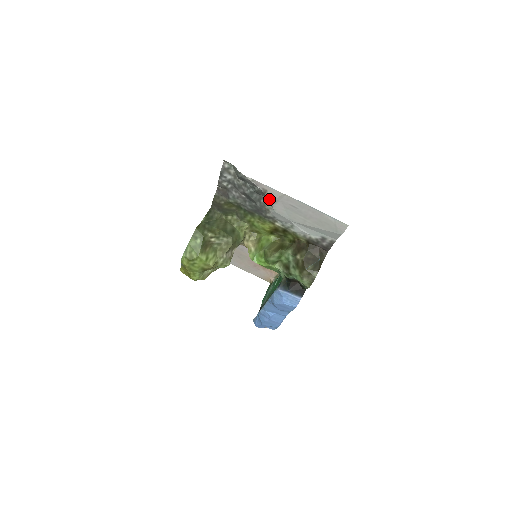
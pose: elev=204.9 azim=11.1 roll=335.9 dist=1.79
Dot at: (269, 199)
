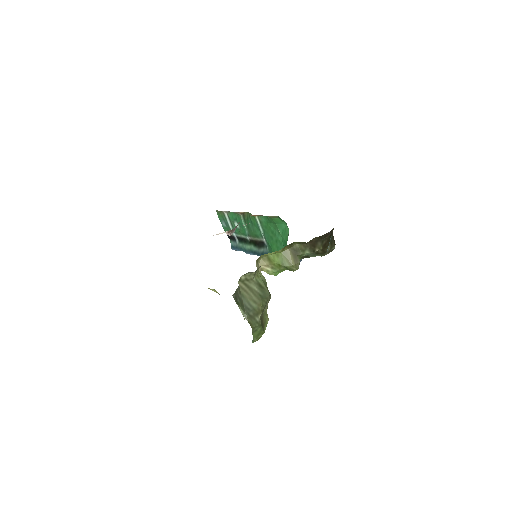
Dot at: occluded
